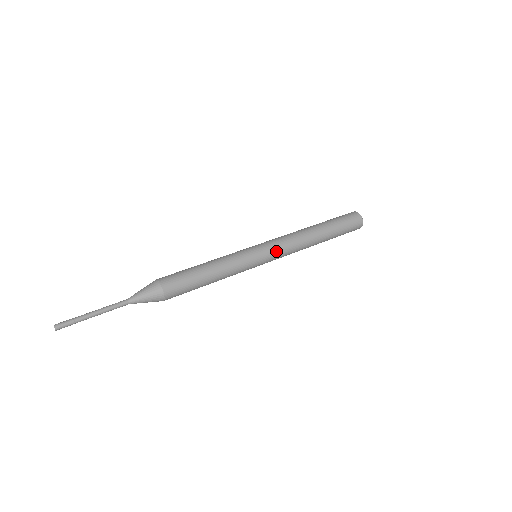
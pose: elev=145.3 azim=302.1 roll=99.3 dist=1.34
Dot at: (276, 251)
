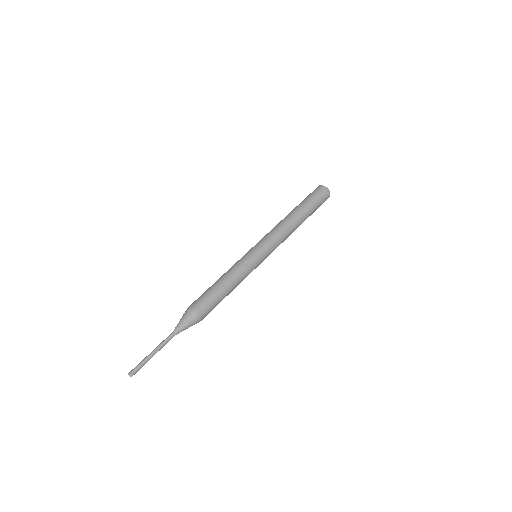
Dot at: (272, 251)
